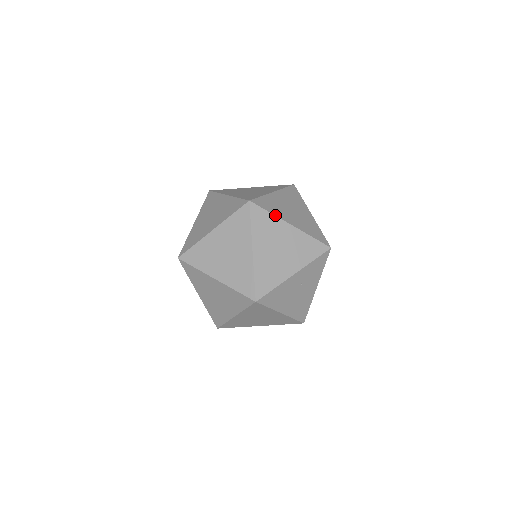
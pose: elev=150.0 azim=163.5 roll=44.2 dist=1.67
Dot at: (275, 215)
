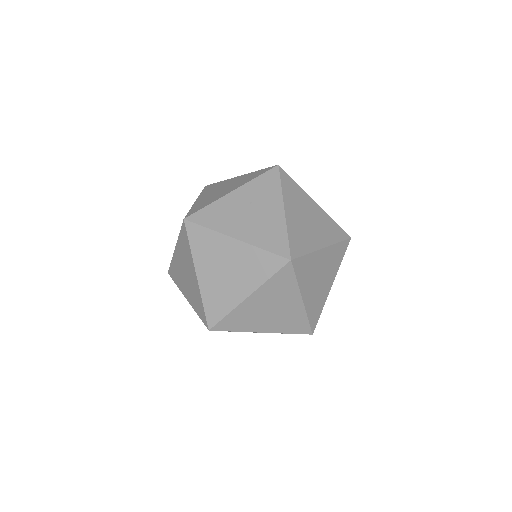
Dot at: (225, 180)
